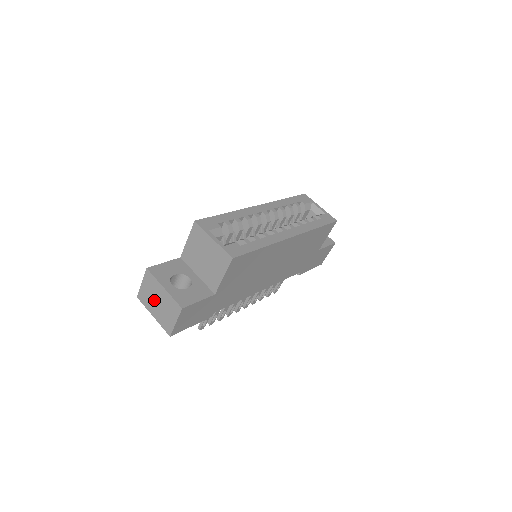
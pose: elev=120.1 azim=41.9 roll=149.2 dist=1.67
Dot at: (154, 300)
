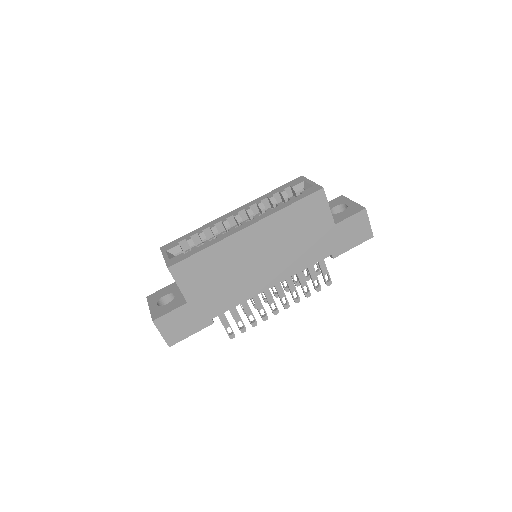
Dot at: occluded
